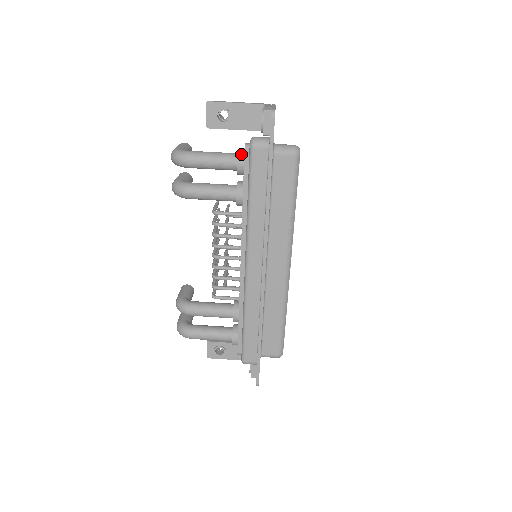
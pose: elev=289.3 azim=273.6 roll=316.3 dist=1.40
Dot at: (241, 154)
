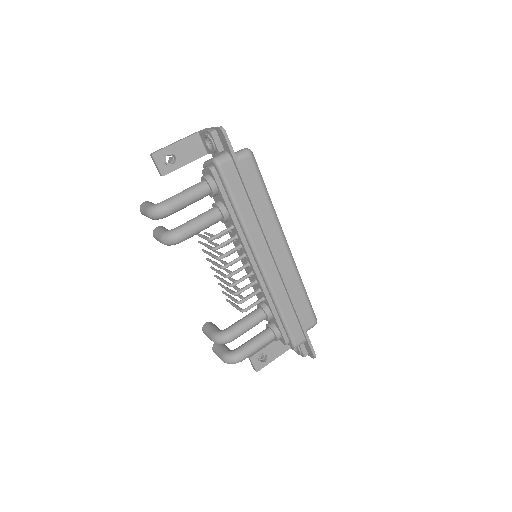
Dot at: (208, 178)
